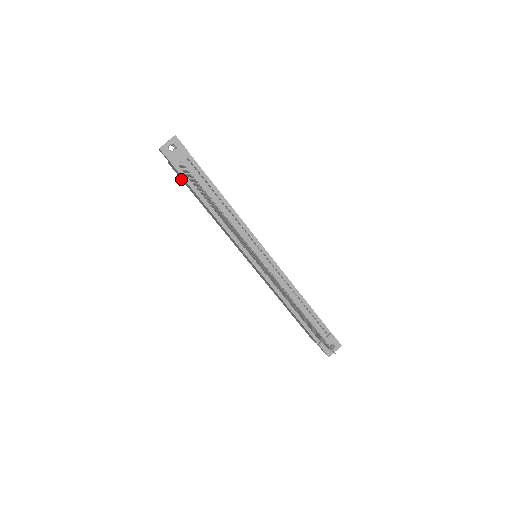
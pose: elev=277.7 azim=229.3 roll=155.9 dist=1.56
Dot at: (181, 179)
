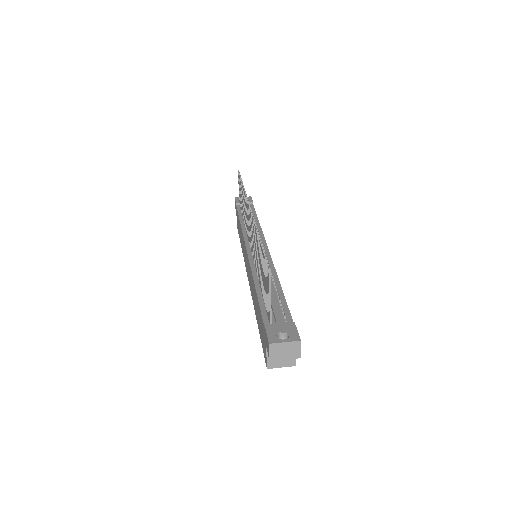
Dot at: (238, 233)
